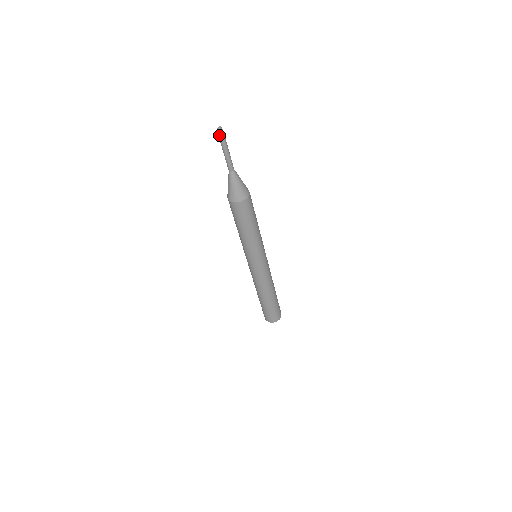
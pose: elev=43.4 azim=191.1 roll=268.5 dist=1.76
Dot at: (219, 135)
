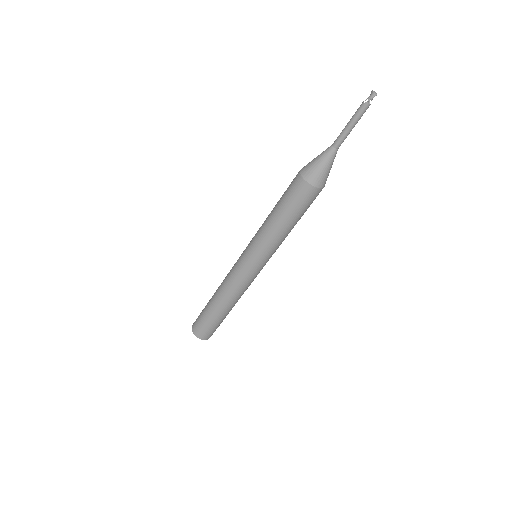
Dot at: (369, 101)
